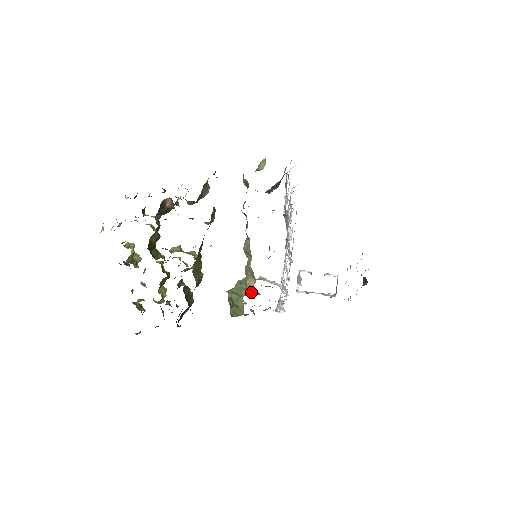
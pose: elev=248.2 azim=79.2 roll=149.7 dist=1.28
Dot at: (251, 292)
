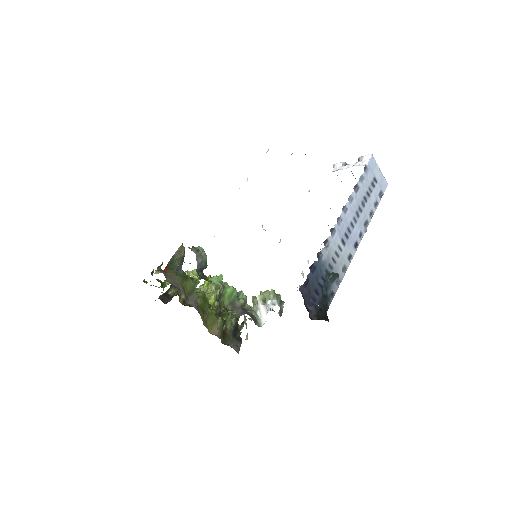
Dot at: (247, 338)
